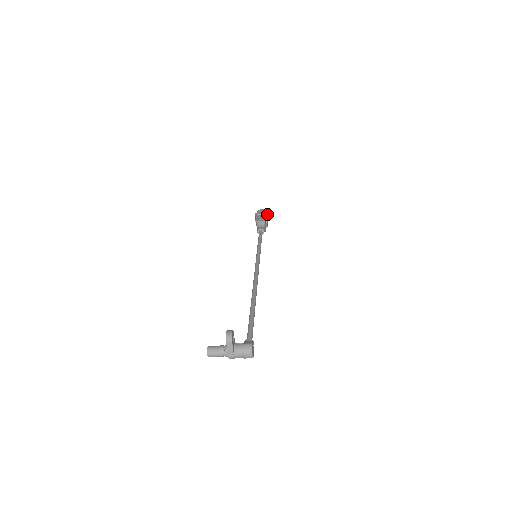
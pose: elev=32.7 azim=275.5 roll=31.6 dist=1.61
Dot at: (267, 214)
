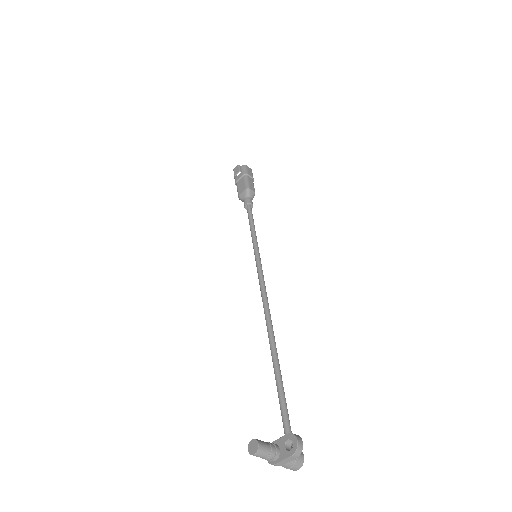
Dot at: occluded
